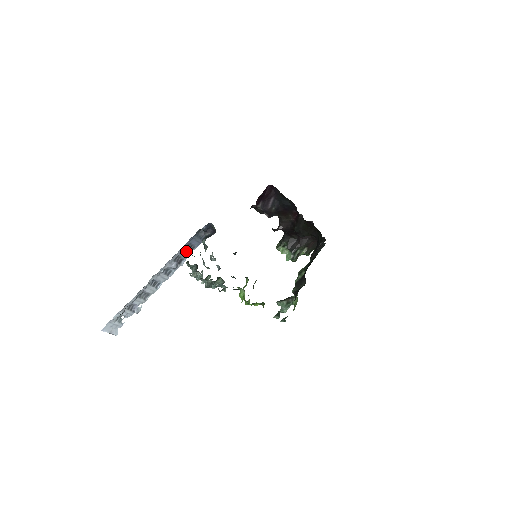
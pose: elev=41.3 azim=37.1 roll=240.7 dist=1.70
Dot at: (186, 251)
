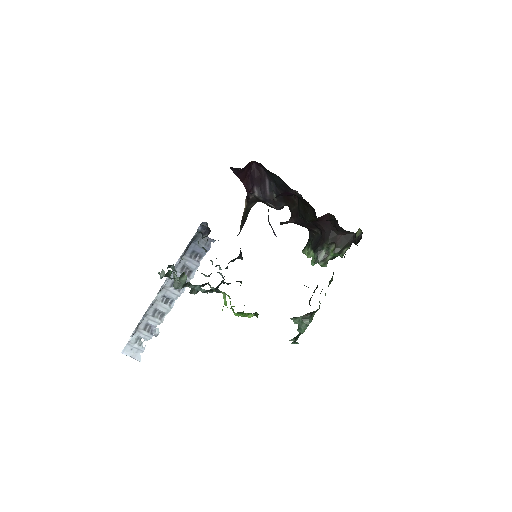
Dot at: (192, 260)
